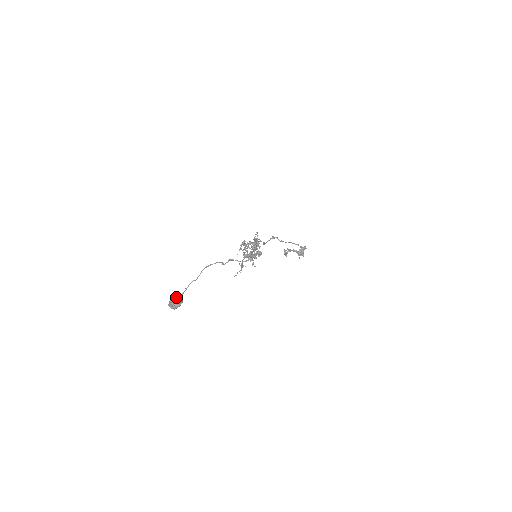
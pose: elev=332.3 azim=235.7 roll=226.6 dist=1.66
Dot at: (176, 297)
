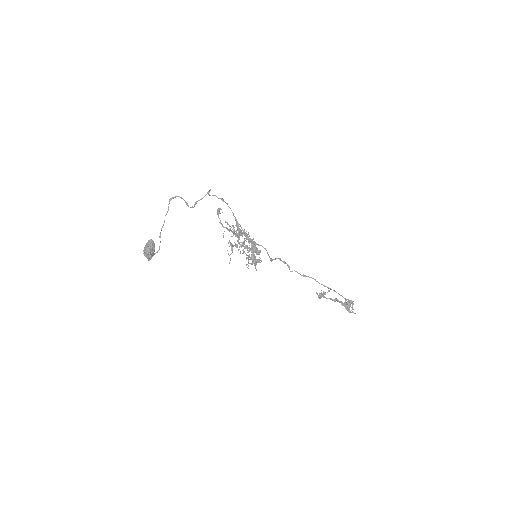
Dot at: (149, 241)
